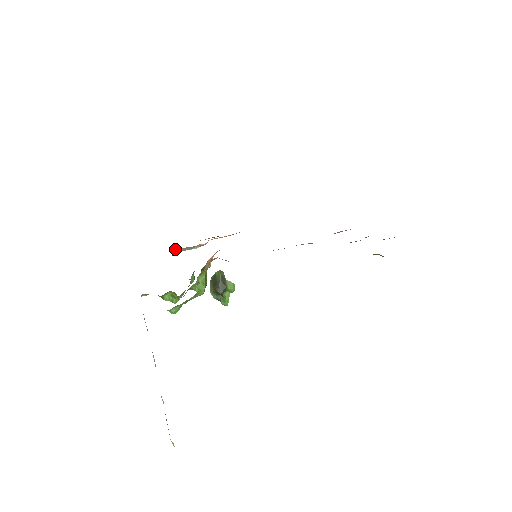
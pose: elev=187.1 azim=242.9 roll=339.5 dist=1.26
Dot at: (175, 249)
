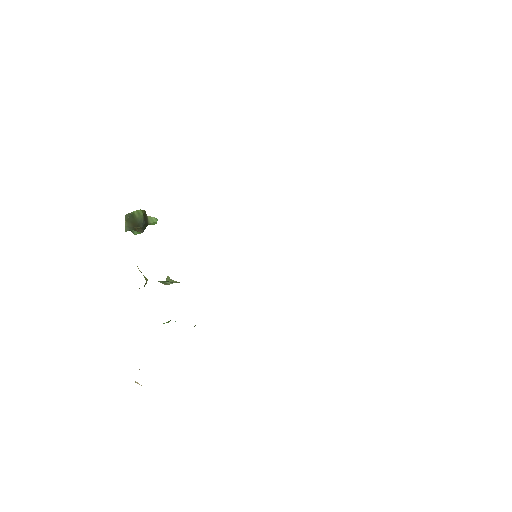
Dot at: occluded
